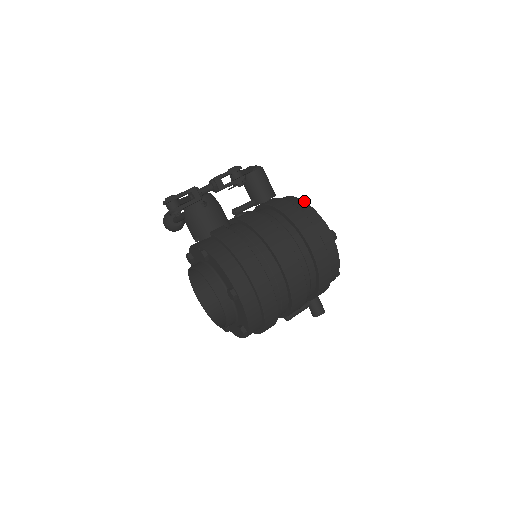
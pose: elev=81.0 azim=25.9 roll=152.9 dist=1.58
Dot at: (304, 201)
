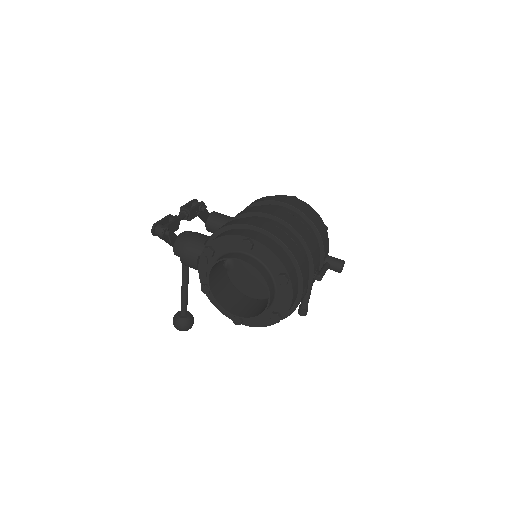
Dot at: occluded
